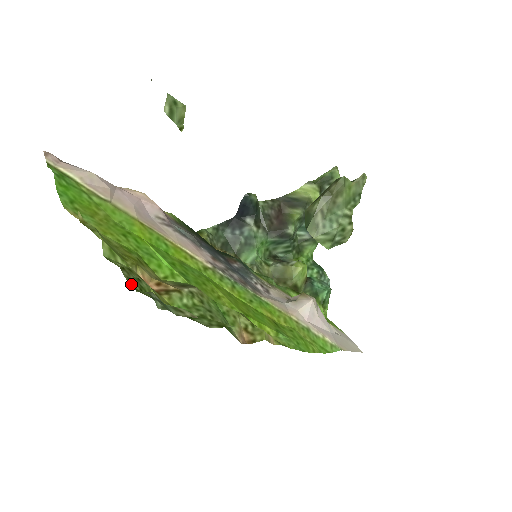
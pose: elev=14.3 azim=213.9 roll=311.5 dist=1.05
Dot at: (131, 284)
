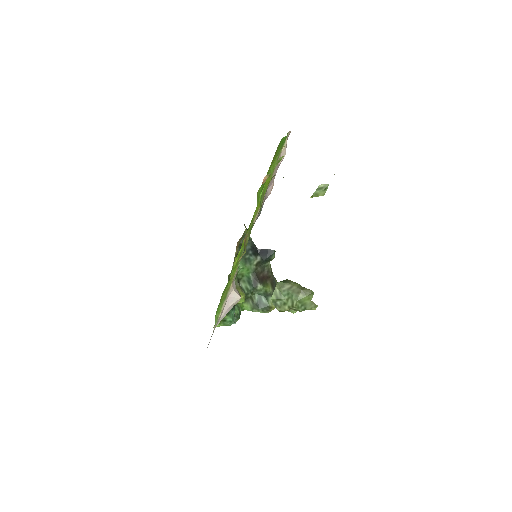
Dot at: occluded
